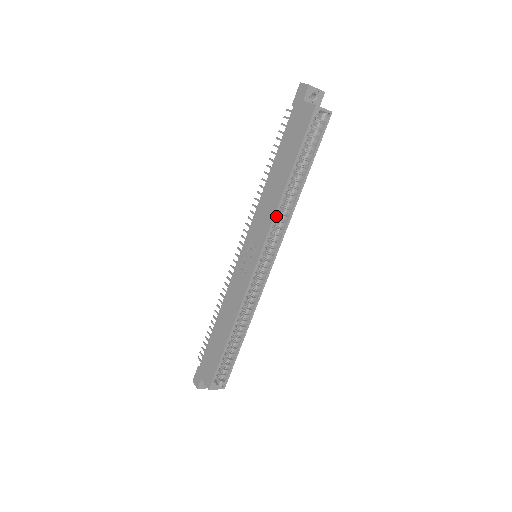
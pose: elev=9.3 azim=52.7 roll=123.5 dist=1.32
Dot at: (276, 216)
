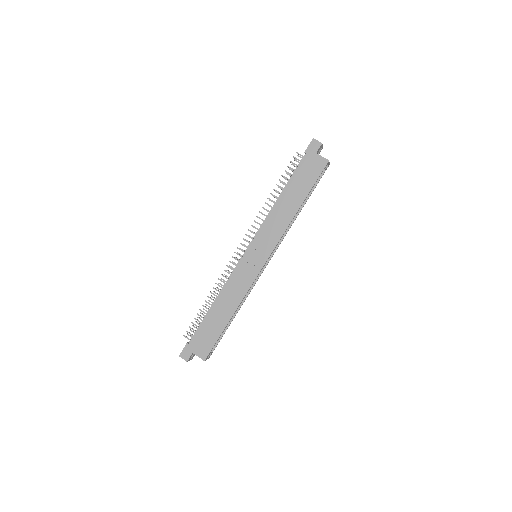
Dot at: occluded
